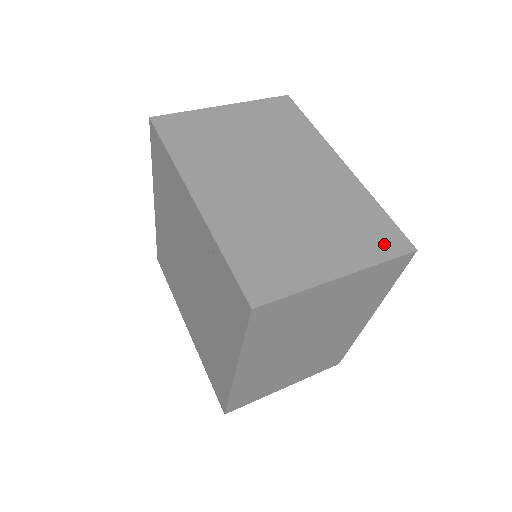
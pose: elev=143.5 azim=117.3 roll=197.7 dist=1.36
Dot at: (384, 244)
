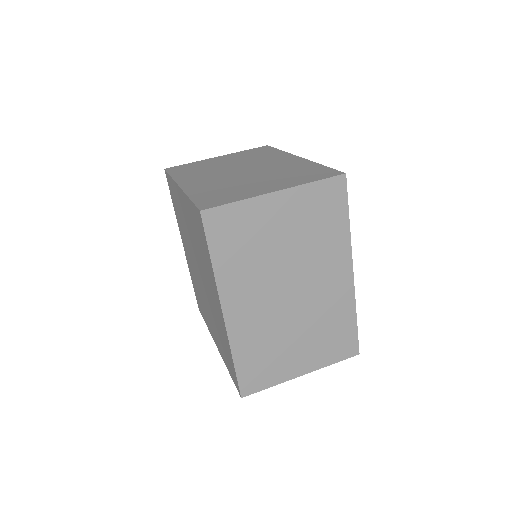
Dot at: (341, 351)
